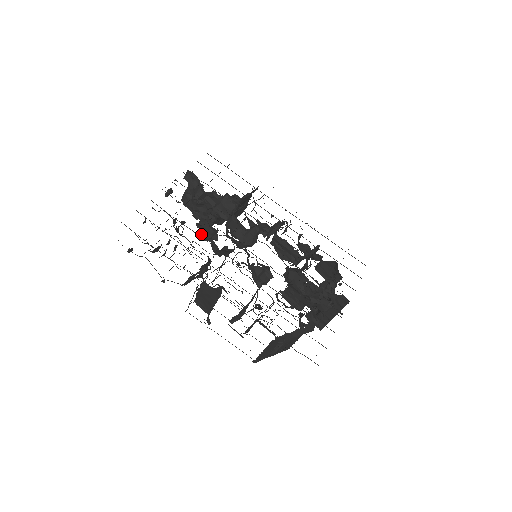
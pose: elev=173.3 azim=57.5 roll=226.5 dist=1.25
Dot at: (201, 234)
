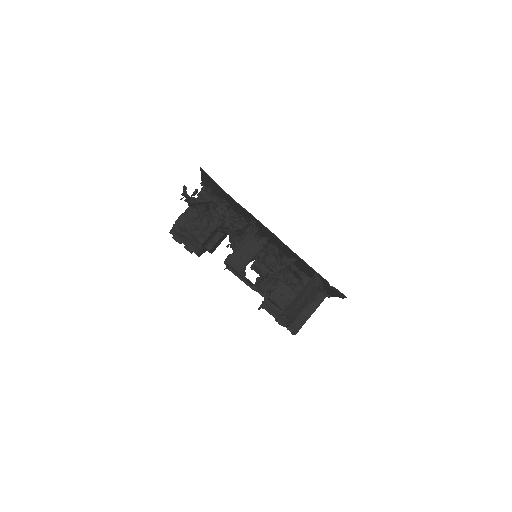
Dot at: (227, 219)
